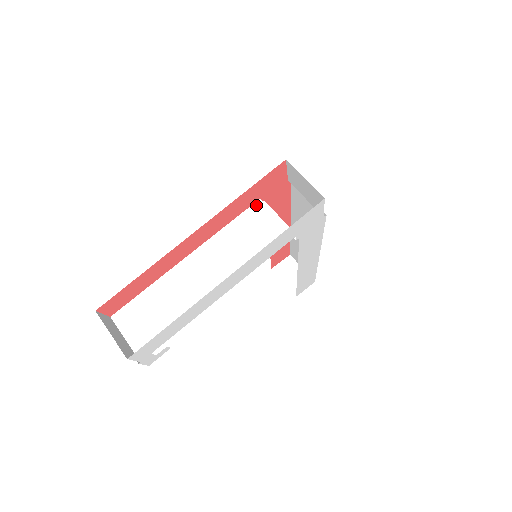
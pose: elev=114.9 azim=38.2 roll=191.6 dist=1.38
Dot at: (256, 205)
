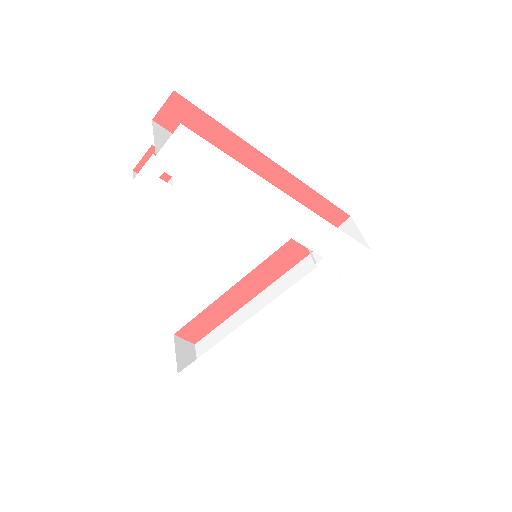
Dot at: occluded
